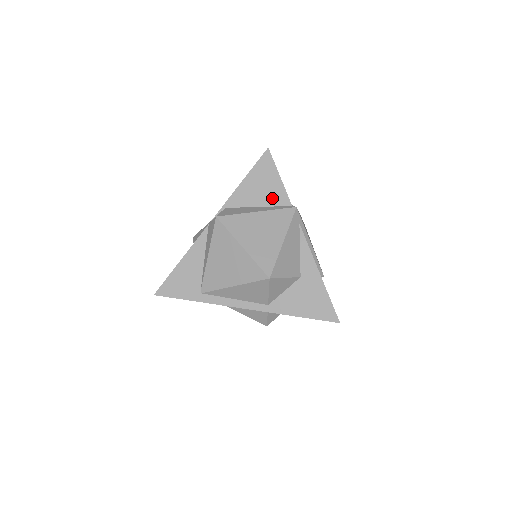
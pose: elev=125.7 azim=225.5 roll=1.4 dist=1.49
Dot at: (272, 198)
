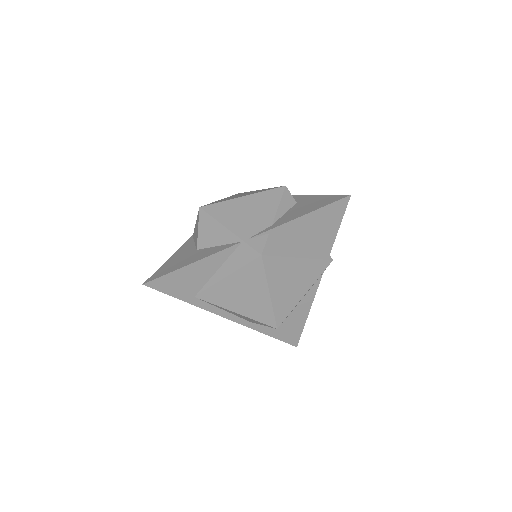
Dot at: (318, 242)
